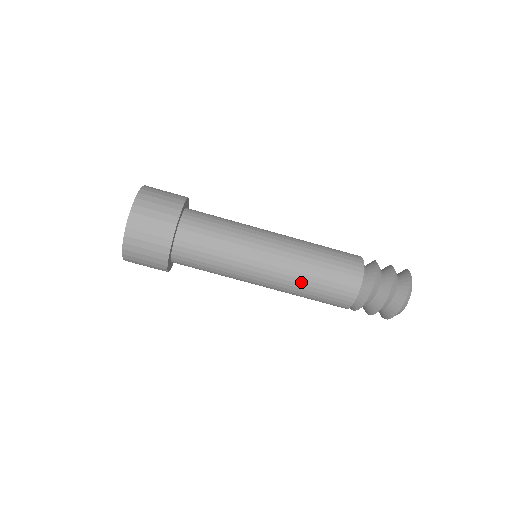
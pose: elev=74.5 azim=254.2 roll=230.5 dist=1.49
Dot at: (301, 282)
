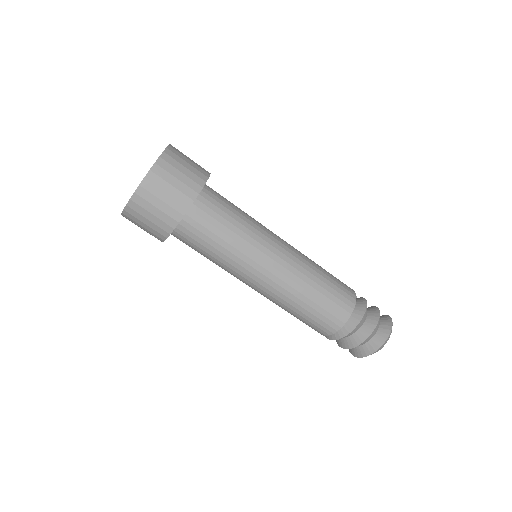
Dot at: (293, 299)
